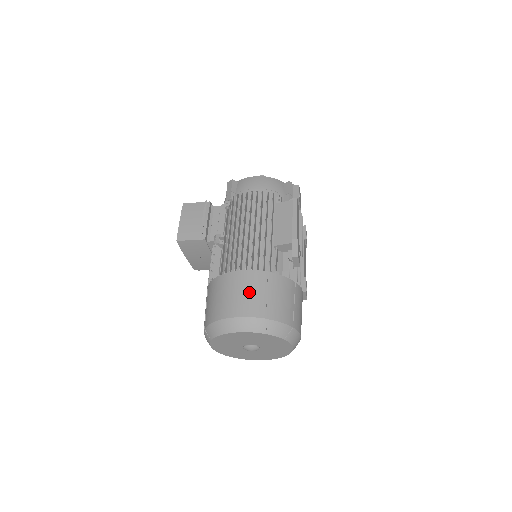
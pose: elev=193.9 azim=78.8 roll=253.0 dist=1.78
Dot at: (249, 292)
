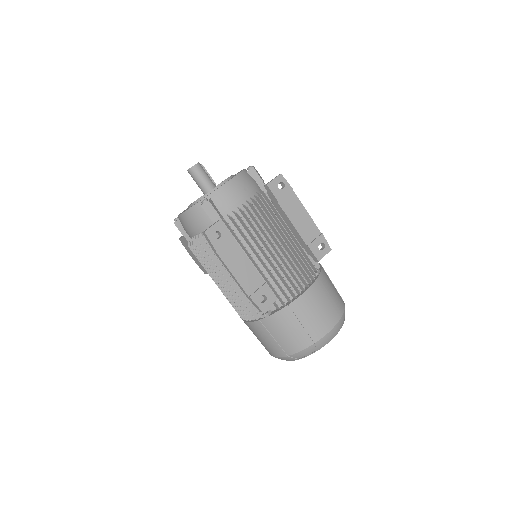
Dot at: (262, 340)
